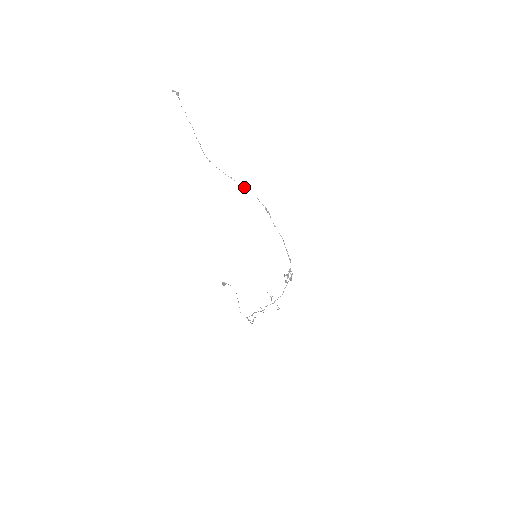
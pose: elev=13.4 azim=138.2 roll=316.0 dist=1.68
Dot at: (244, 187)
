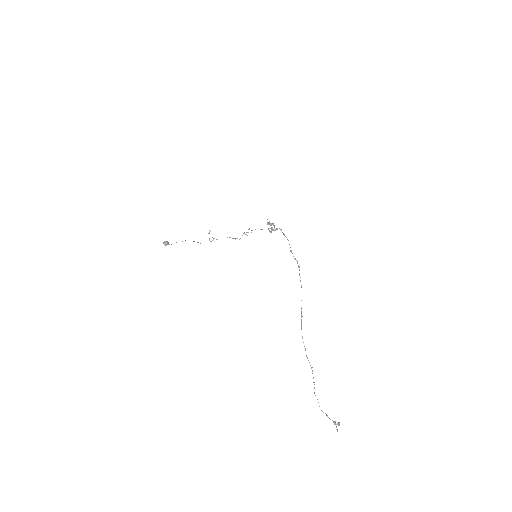
Dot at: occluded
